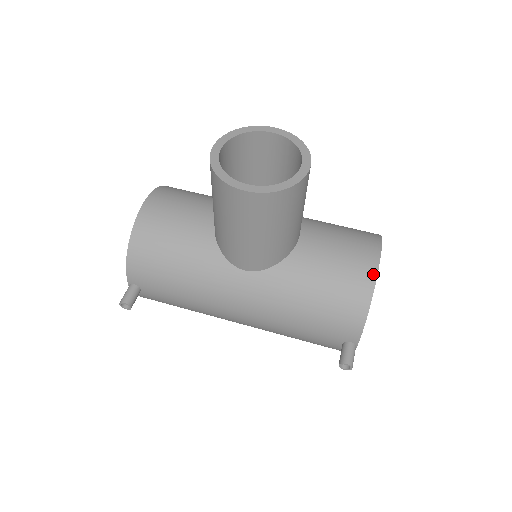
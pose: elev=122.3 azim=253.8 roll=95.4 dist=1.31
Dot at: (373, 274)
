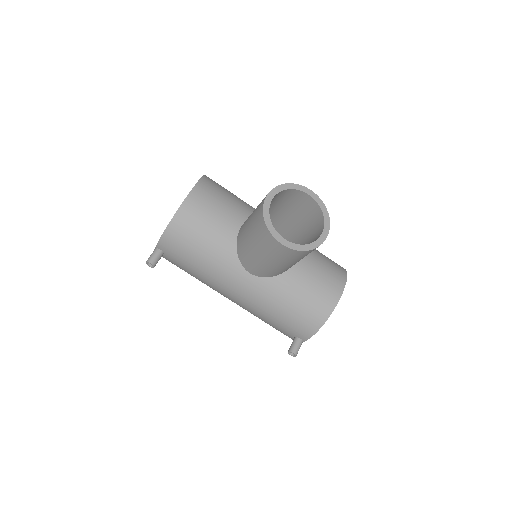
Dot at: (334, 304)
